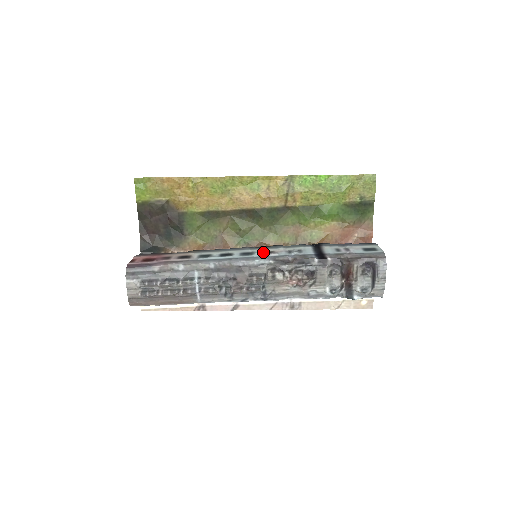
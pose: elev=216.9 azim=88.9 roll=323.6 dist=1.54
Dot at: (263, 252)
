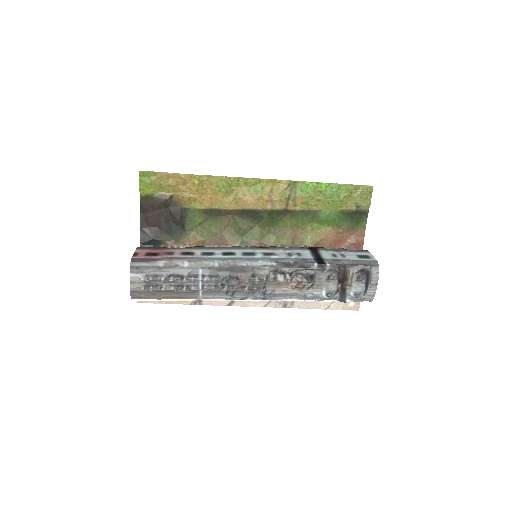
Dot at: (264, 253)
